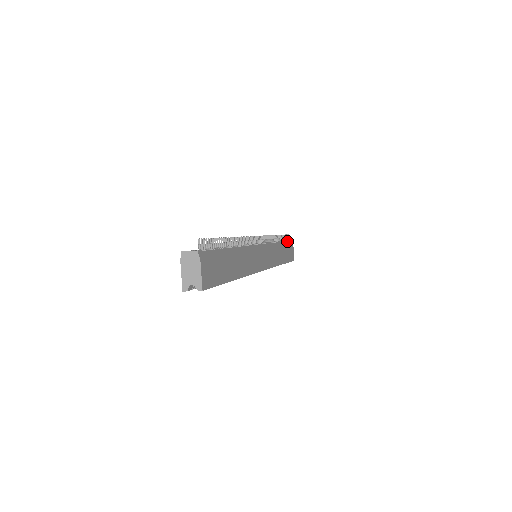
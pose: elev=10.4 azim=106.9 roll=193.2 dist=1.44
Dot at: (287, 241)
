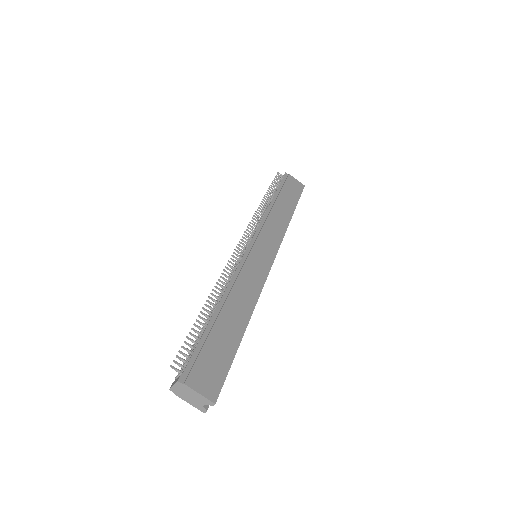
Dot at: (280, 184)
